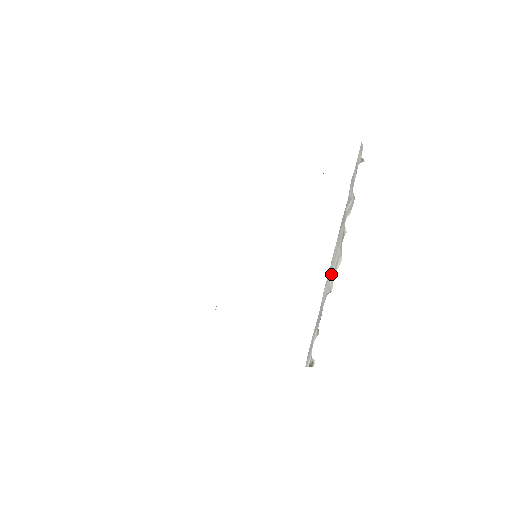
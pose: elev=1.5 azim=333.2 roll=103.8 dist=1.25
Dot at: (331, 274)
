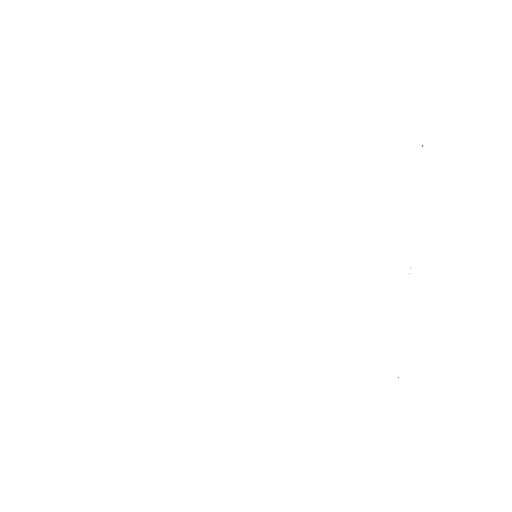
Dot at: occluded
